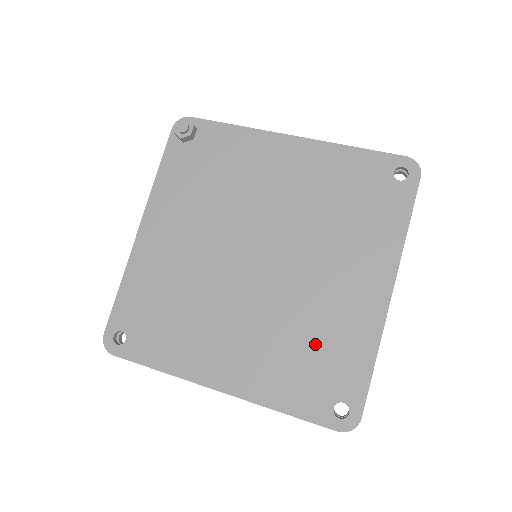
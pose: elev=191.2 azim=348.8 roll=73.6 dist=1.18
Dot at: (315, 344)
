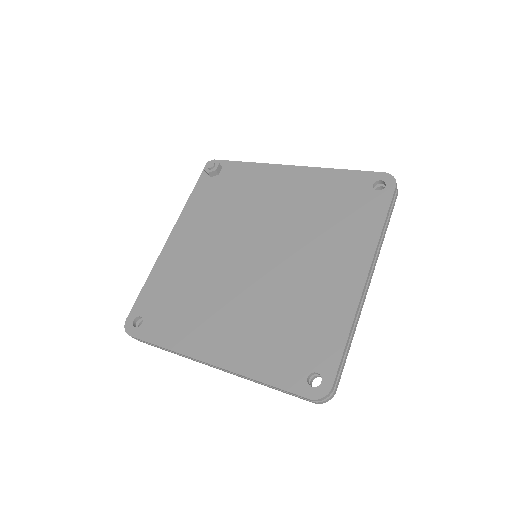
Dot at: (296, 322)
